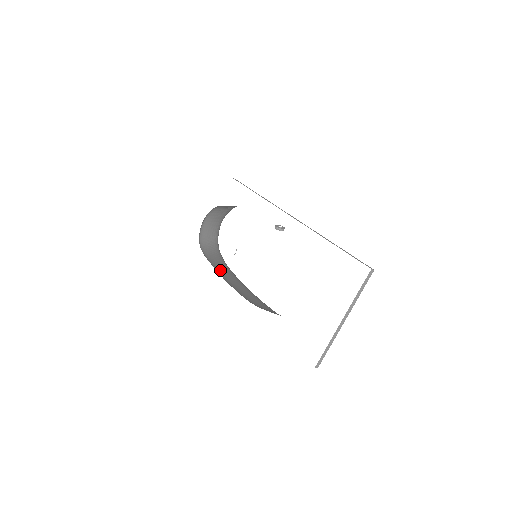
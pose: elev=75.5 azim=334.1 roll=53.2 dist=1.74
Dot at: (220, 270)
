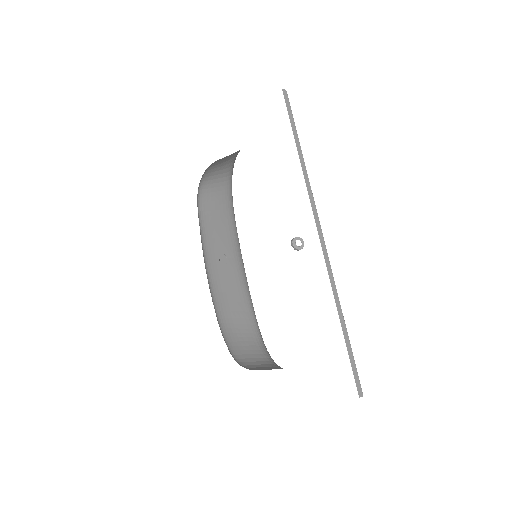
Dot at: (212, 238)
